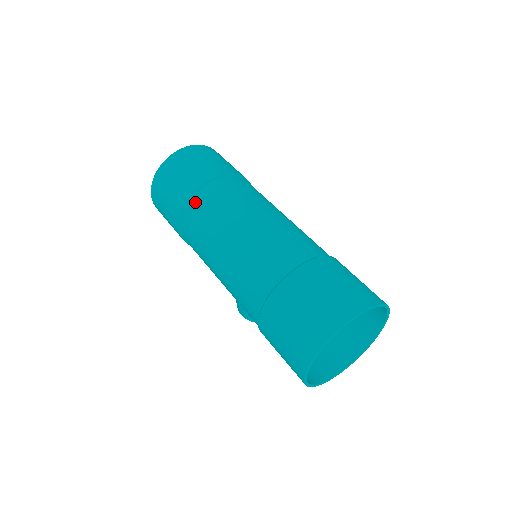
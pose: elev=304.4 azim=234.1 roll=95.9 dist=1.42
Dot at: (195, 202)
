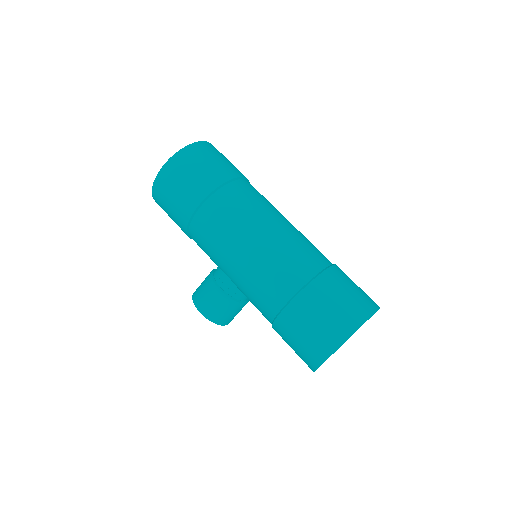
Dot at: (233, 187)
